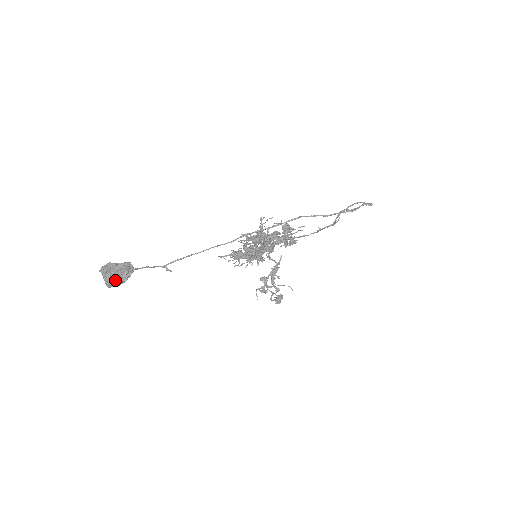
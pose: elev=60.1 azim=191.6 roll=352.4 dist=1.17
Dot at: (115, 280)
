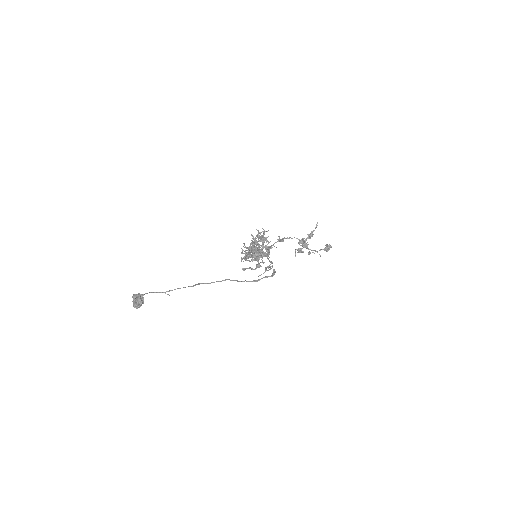
Dot at: (135, 306)
